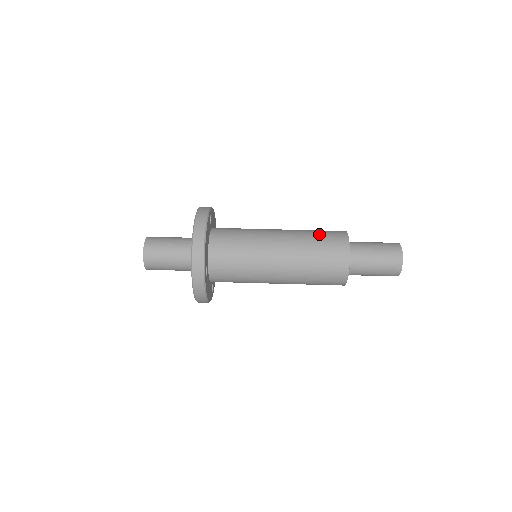
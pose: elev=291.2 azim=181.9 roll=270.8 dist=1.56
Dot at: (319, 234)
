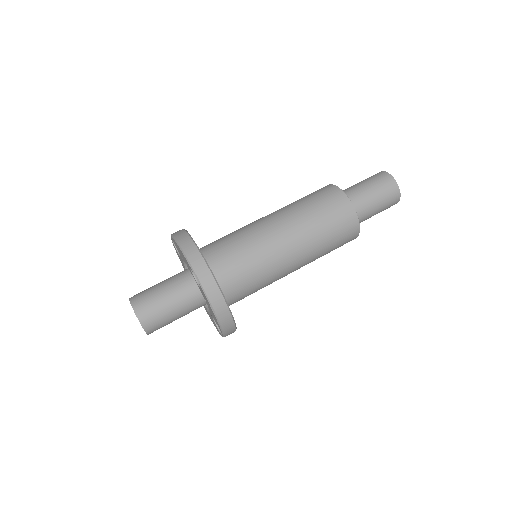
Dot at: occluded
